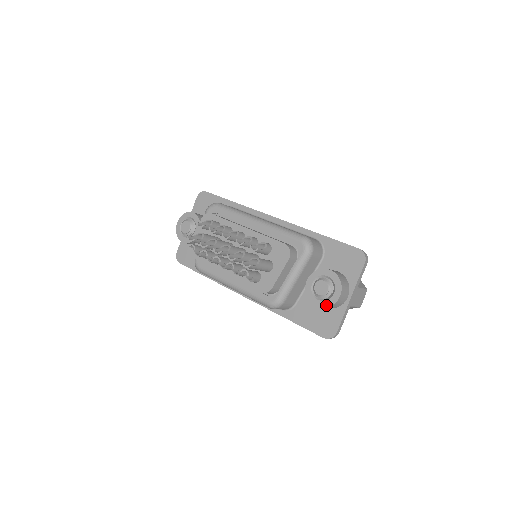
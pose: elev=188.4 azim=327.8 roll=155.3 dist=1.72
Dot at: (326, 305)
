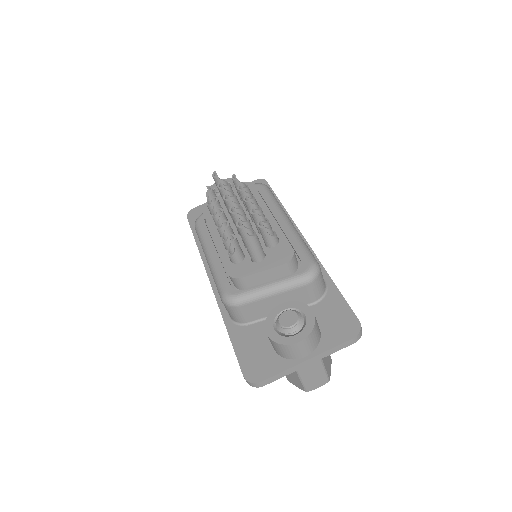
Dot at: (277, 339)
